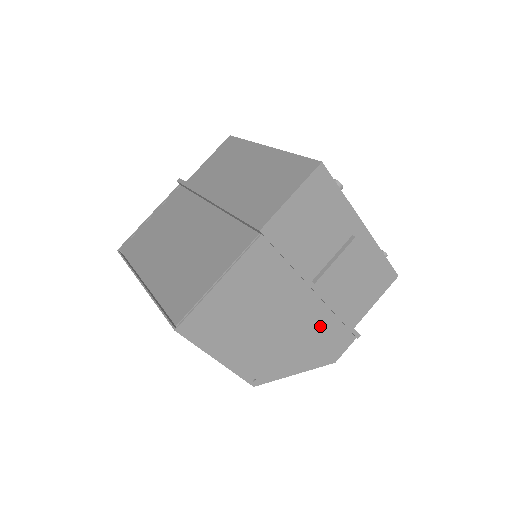
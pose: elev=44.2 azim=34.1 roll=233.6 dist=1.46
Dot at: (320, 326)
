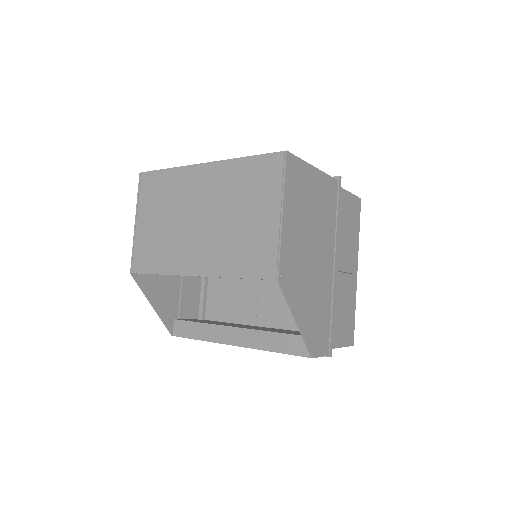
Dot at: (323, 301)
